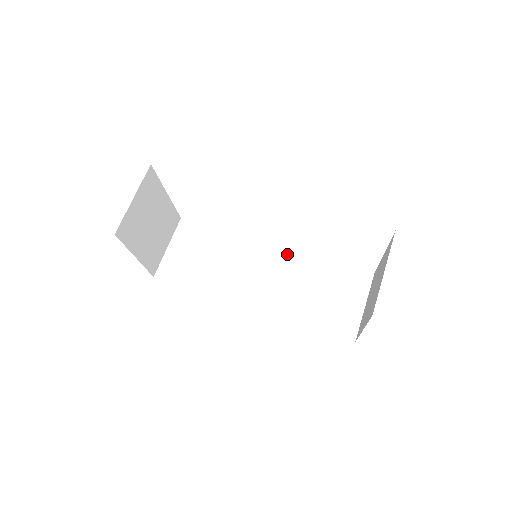
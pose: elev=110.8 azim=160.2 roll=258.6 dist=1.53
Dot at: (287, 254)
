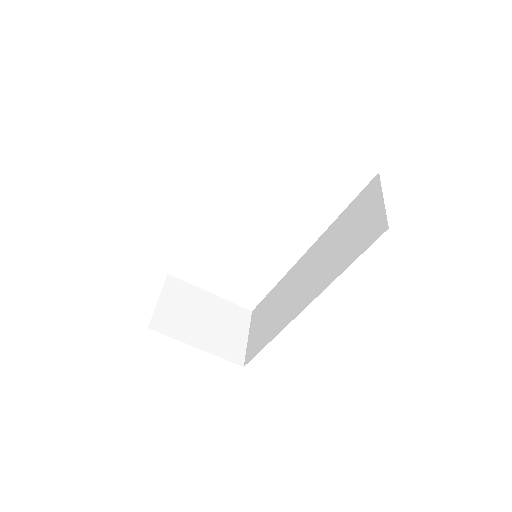
Dot at: (316, 245)
